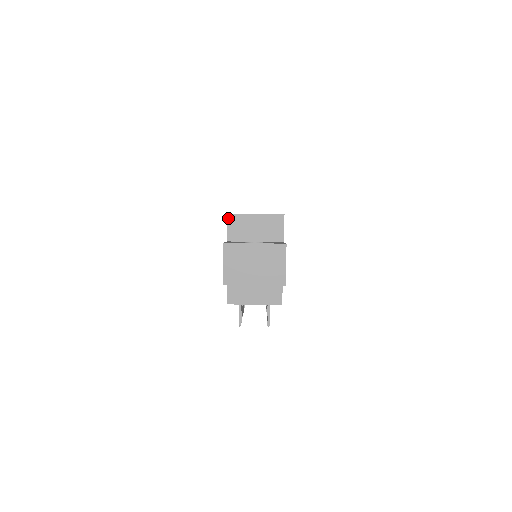
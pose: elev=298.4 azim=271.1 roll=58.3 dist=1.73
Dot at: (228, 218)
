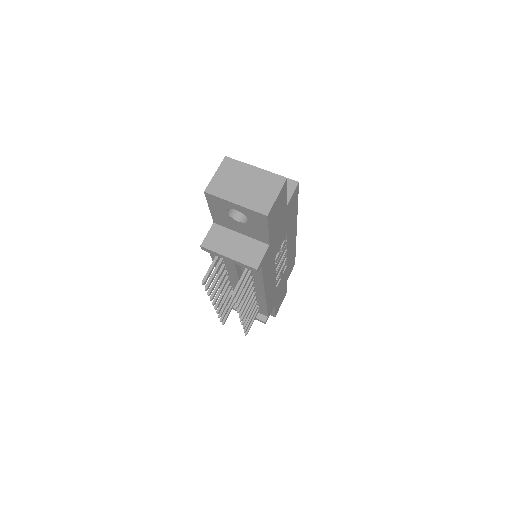
Dot at: occluded
